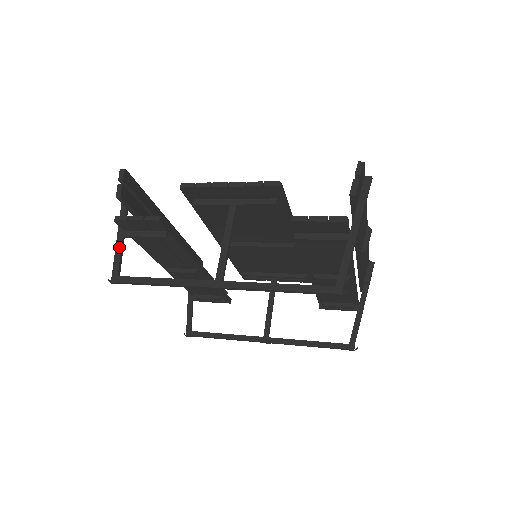
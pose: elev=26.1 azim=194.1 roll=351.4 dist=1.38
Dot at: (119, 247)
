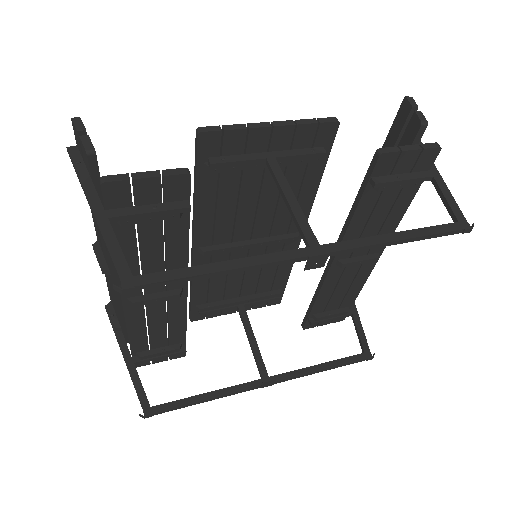
Dot at: (110, 234)
